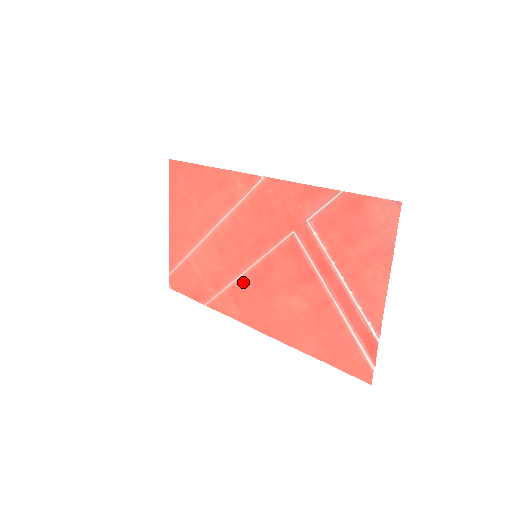
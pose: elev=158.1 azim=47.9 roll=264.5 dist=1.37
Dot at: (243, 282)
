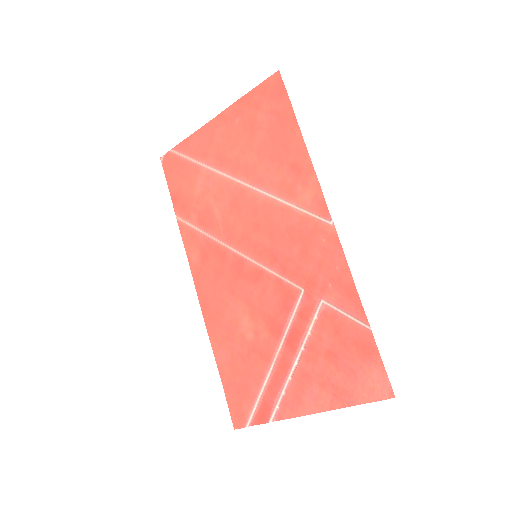
Dot at: (225, 253)
